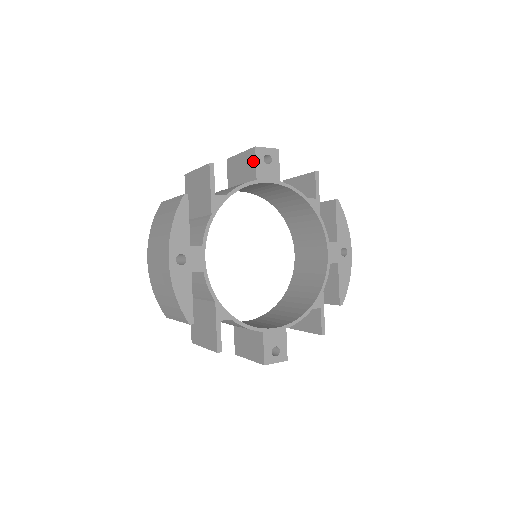
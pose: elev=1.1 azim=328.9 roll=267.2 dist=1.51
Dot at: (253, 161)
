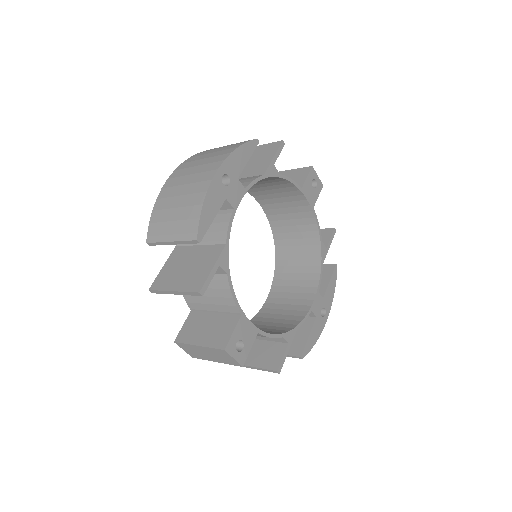
Dot at: (304, 175)
